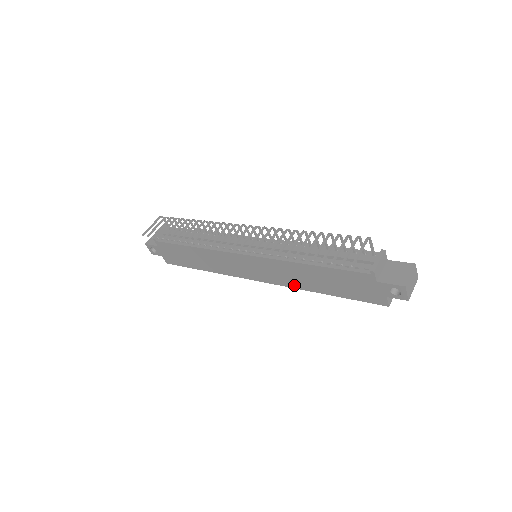
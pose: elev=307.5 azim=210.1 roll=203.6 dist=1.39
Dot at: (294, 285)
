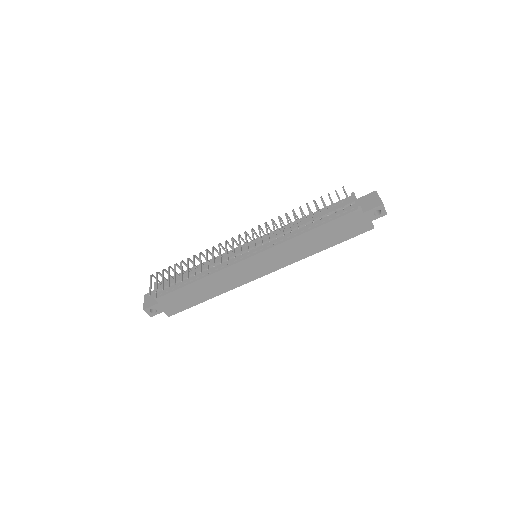
Dot at: (299, 258)
